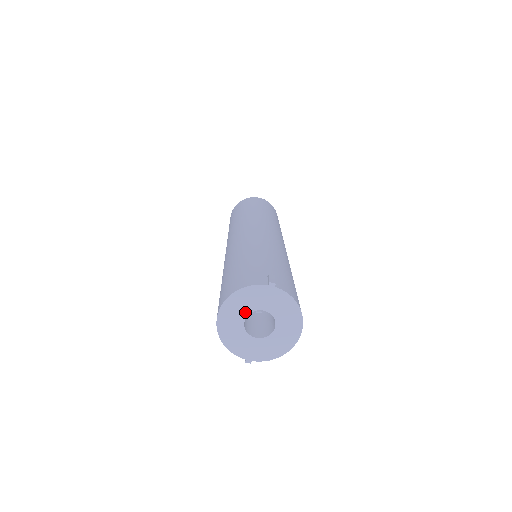
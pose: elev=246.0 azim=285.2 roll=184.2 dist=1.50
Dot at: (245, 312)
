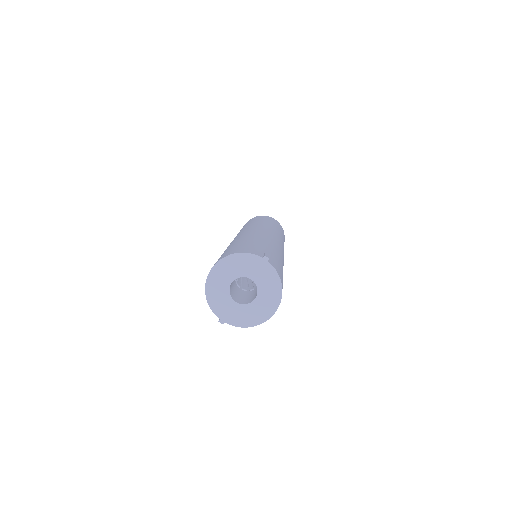
Dot at: (235, 275)
